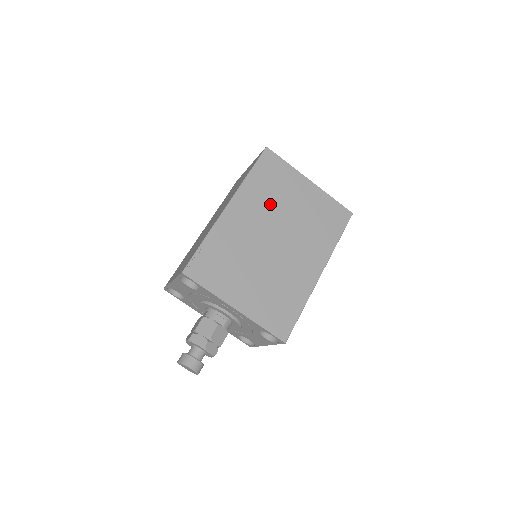
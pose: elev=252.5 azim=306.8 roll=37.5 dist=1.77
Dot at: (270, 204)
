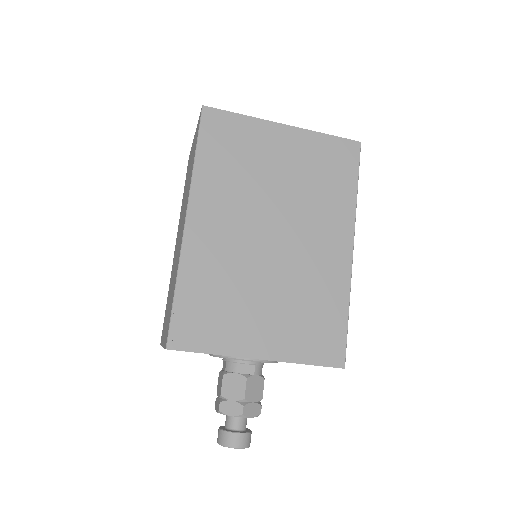
Dot at: (244, 188)
